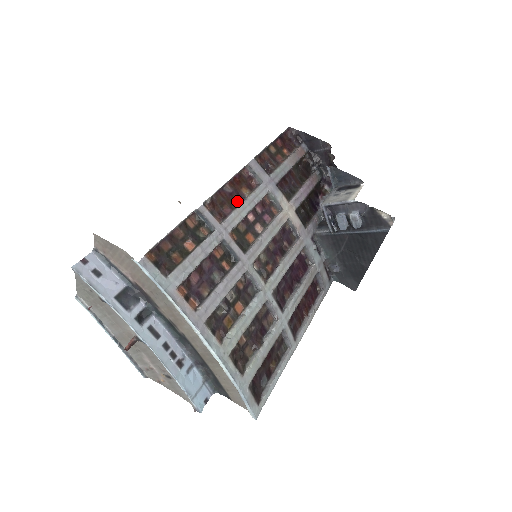
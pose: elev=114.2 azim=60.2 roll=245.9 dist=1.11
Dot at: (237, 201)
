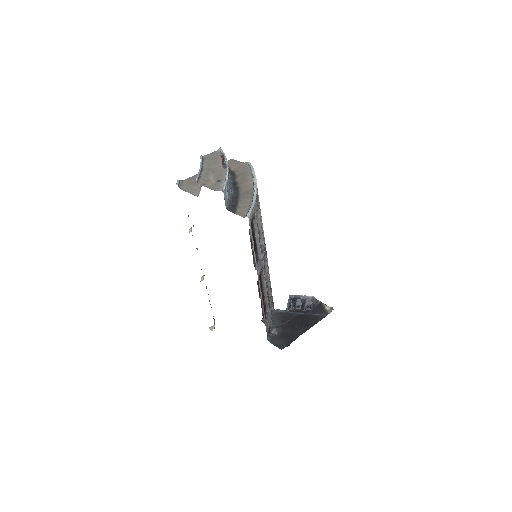
Dot at: occluded
